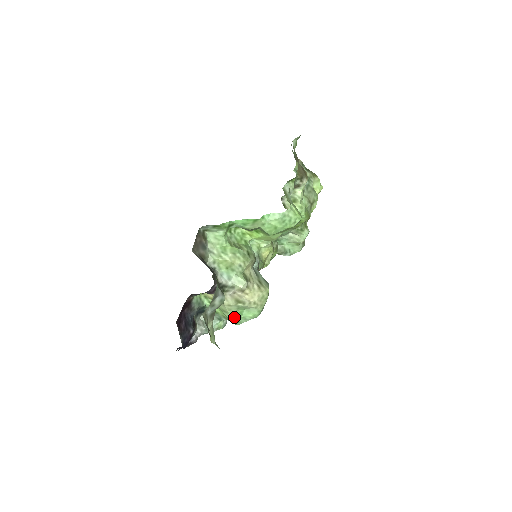
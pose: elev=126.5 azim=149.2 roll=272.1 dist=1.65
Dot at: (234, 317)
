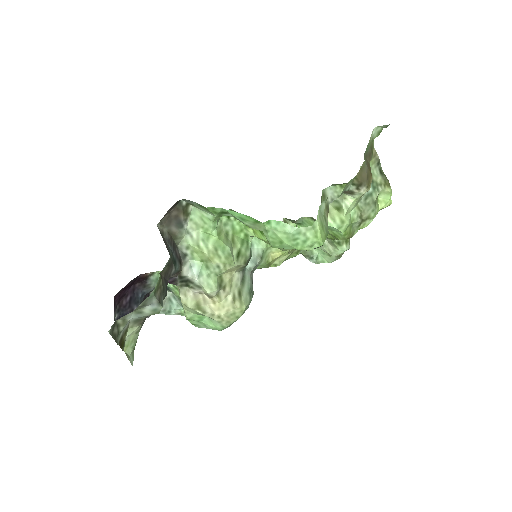
Dot at: (191, 319)
